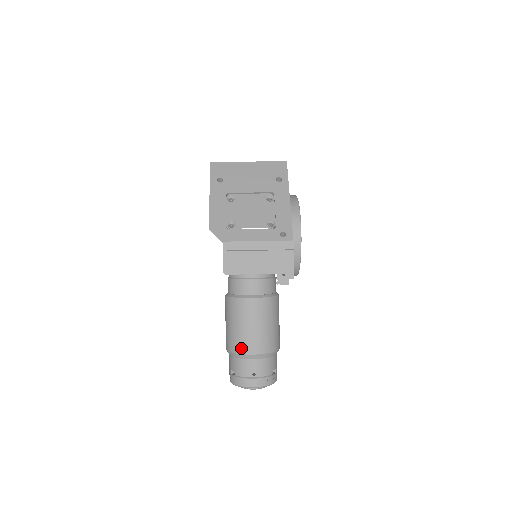
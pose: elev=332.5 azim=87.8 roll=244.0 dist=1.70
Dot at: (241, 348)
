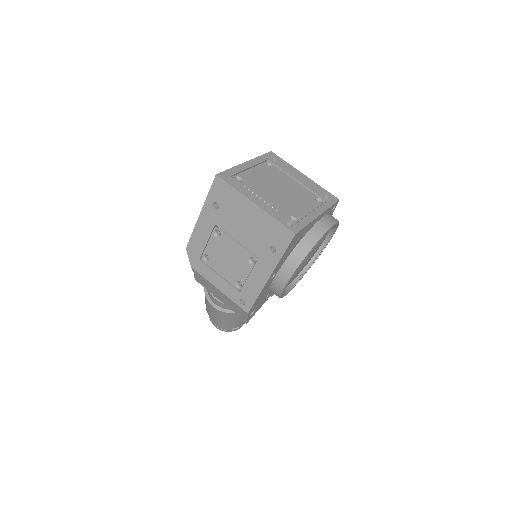
Dot at: (207, 312)
